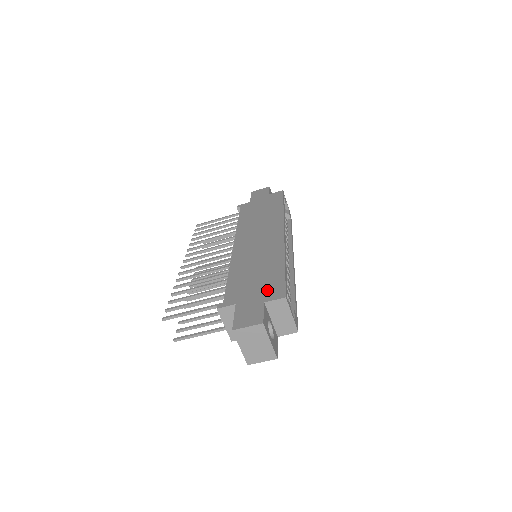
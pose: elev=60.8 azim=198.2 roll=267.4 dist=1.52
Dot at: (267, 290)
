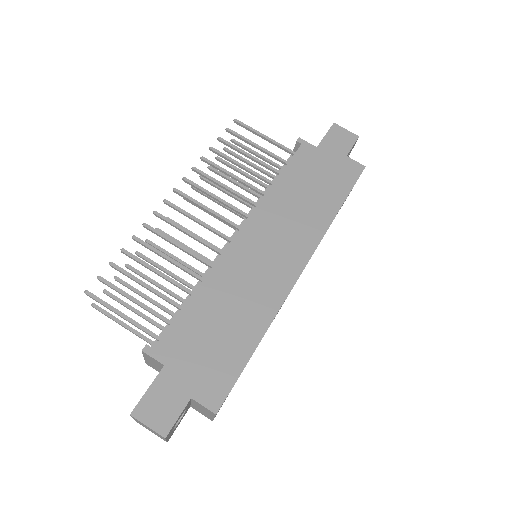
Dot at: (209, 377)
